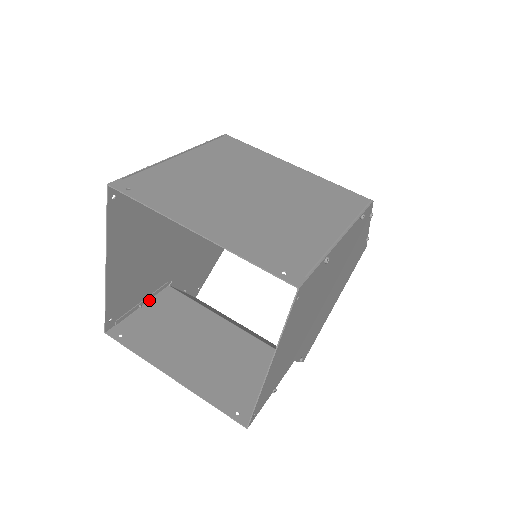
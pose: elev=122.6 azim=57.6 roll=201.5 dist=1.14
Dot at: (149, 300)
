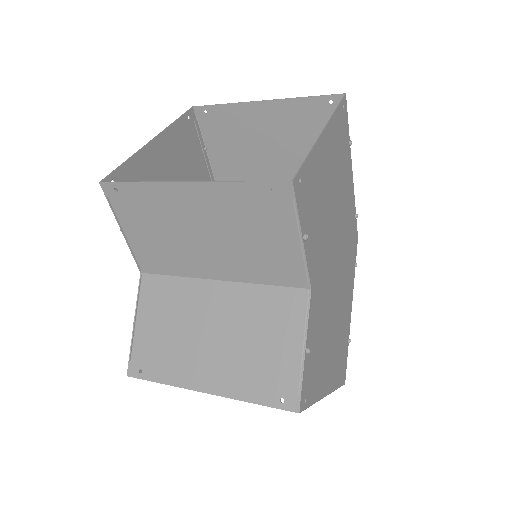
Dot at: (130, 244)
